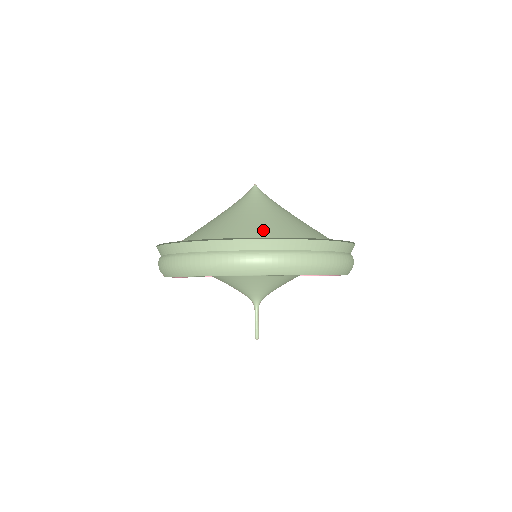
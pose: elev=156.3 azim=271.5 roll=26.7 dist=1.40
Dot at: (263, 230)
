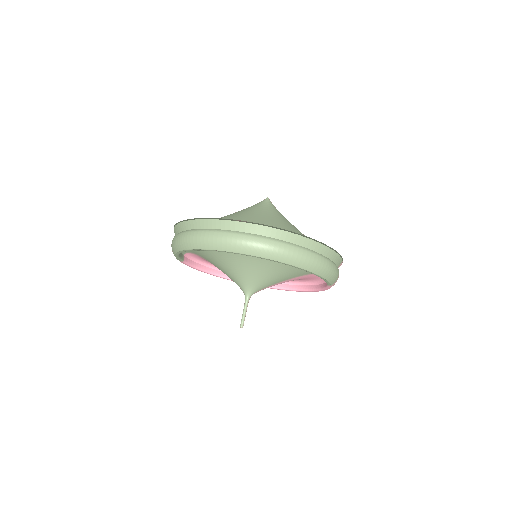
Dot at: (253, 222)
